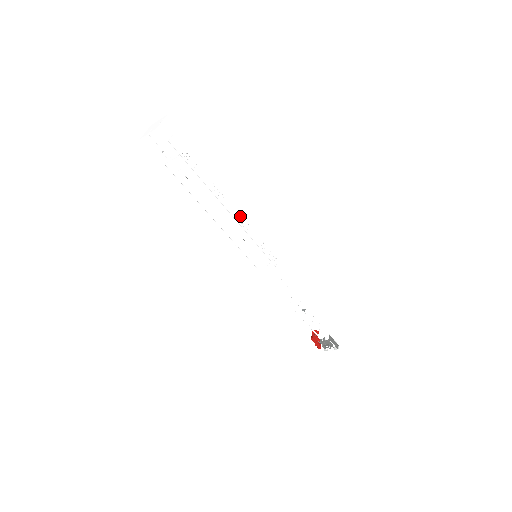
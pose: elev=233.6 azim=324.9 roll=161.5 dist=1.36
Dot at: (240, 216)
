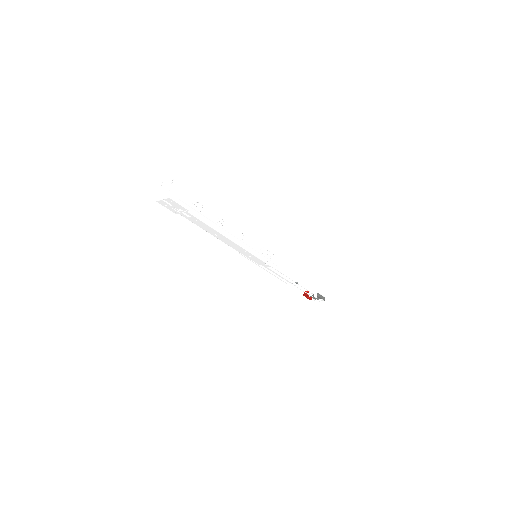
Dot at: (241, 233)
